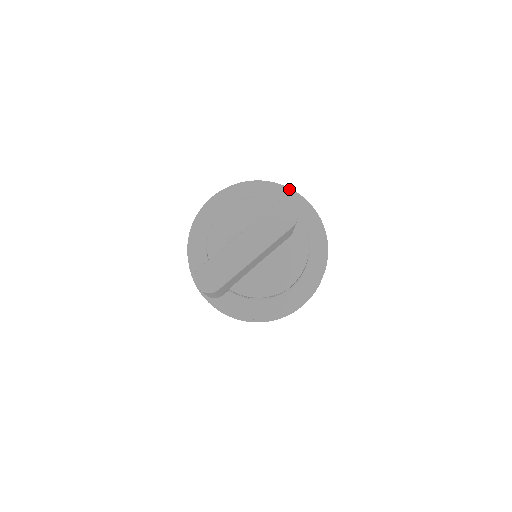
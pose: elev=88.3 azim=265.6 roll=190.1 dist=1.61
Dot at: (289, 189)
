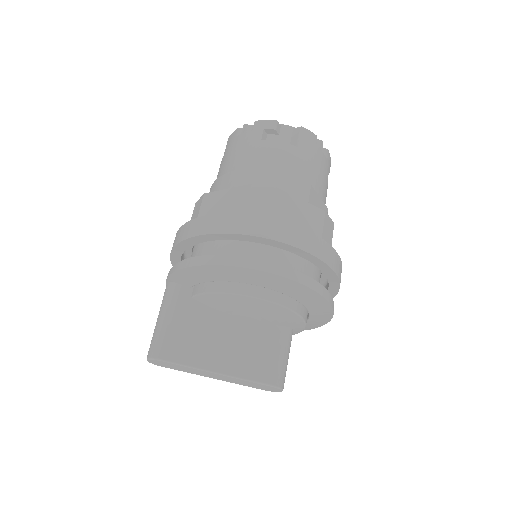
Dot at: (332, 314)
